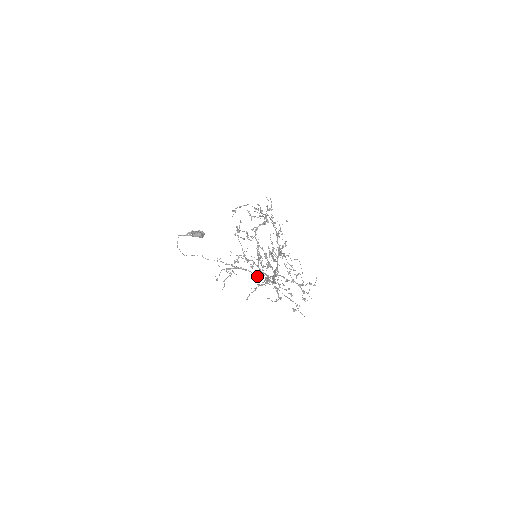
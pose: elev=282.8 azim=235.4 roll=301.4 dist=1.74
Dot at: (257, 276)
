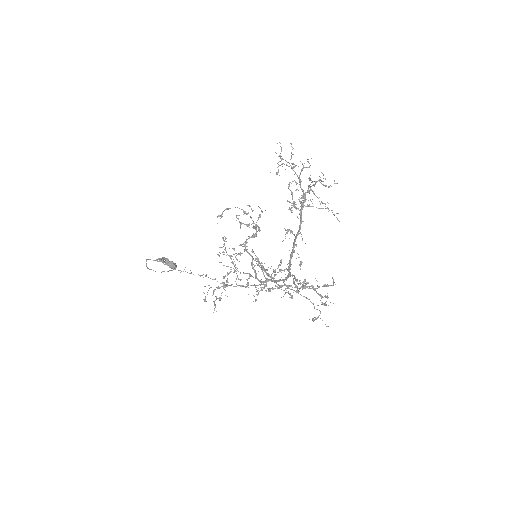
Dot at: (257, 290)
